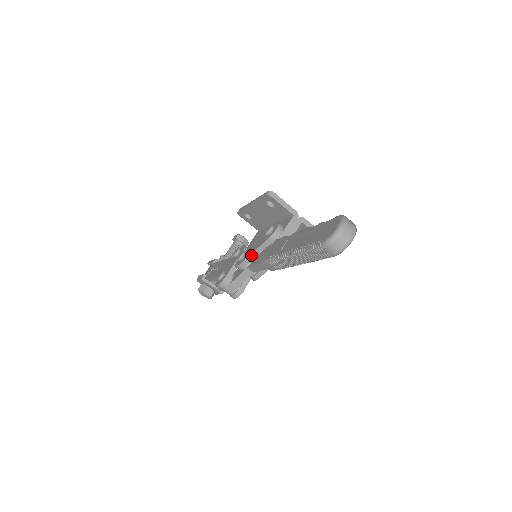
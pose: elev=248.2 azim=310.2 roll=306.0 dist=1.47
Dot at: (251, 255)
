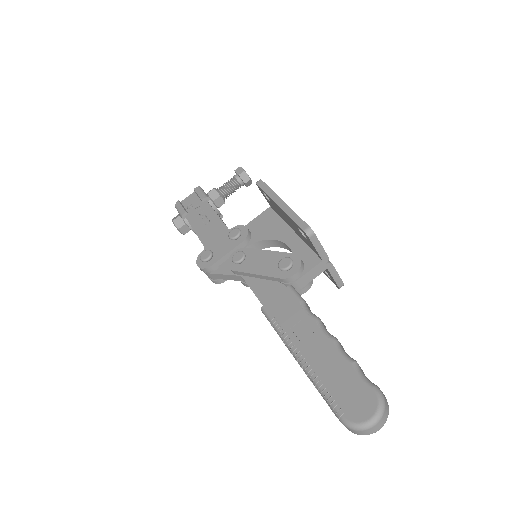
Dot at: (252, 274)
